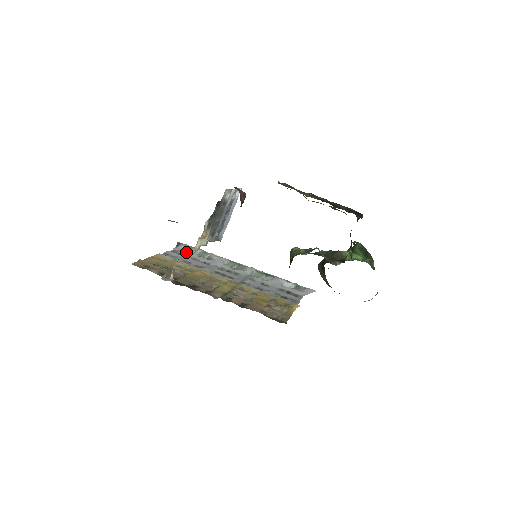
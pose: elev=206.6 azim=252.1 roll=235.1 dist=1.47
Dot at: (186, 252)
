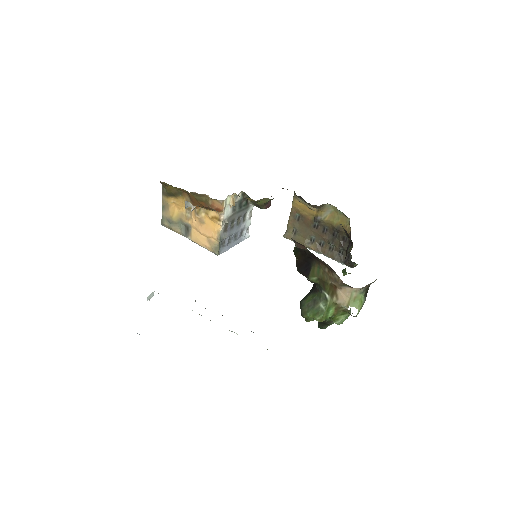
Dot at: occluded
